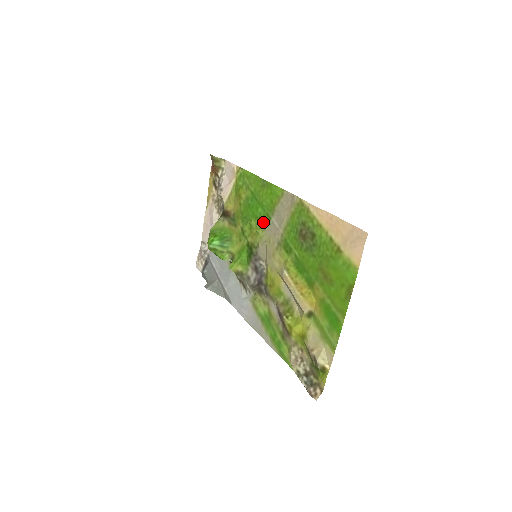
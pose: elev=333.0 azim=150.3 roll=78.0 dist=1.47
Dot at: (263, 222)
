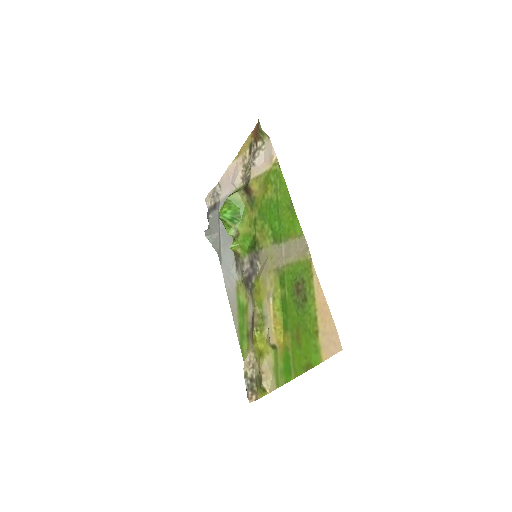
Dot at: (274, 237)
